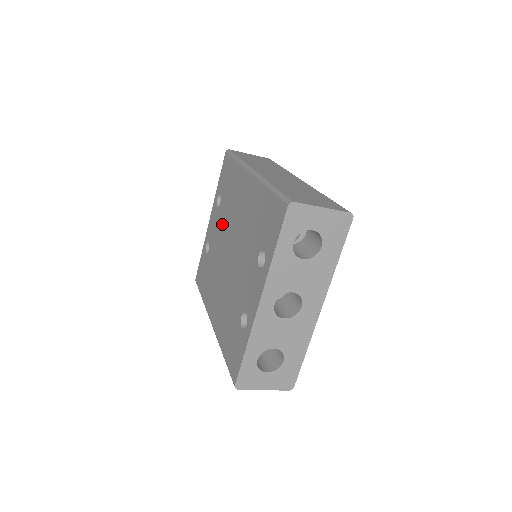
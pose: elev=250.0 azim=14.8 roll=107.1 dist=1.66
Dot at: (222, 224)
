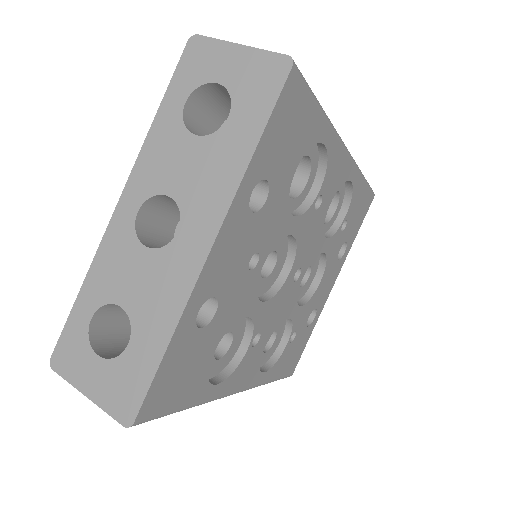
Dot at: occluded
